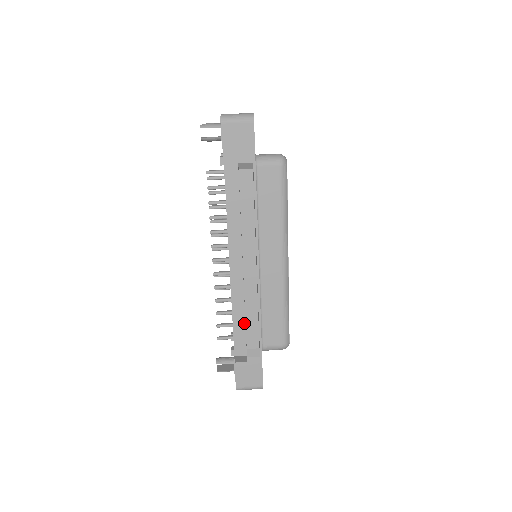
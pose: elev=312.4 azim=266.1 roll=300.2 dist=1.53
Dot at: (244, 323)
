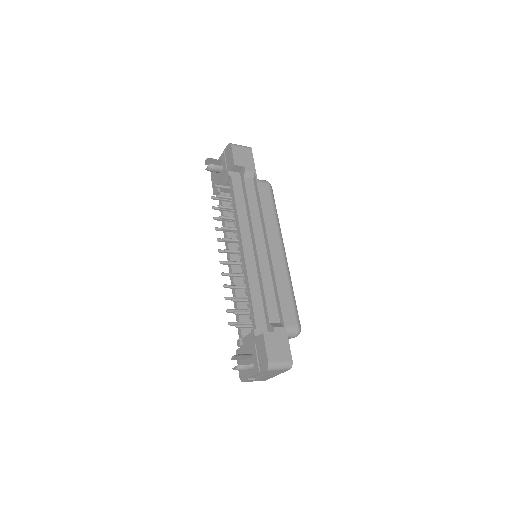
Dot at: (261, 302)
